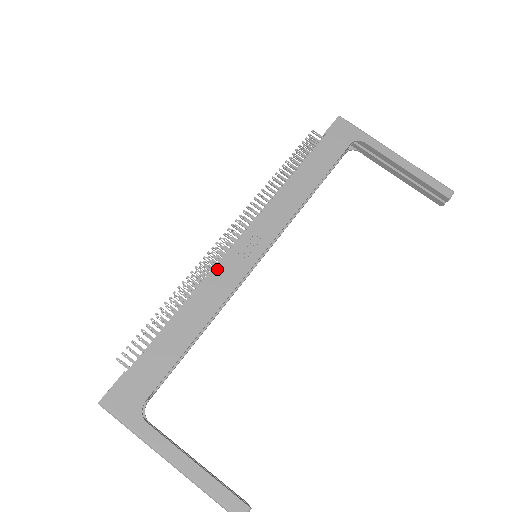
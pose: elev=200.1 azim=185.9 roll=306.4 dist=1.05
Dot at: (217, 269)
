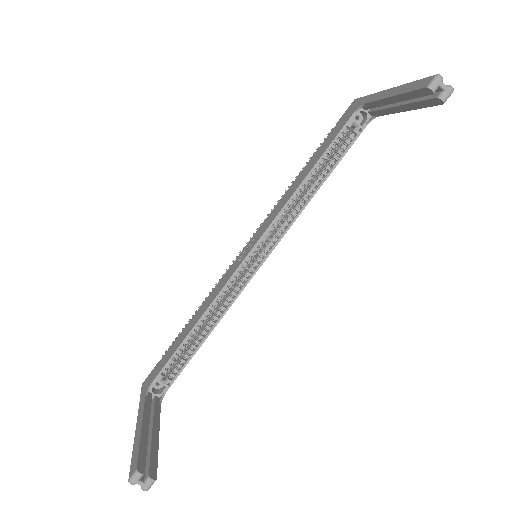
Dot at: (225, 275)
